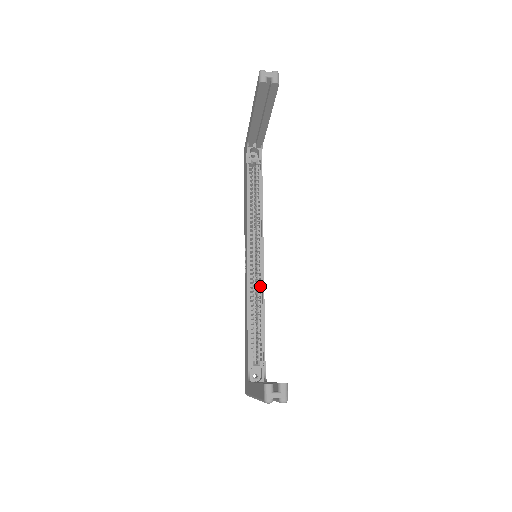
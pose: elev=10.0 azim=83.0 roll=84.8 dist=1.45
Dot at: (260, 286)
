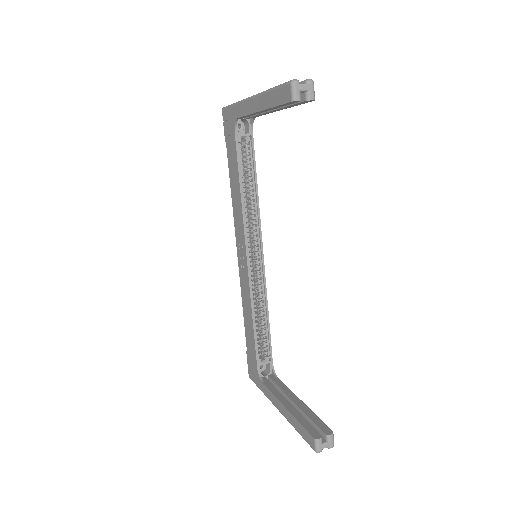
Dot at: (262, 286)
